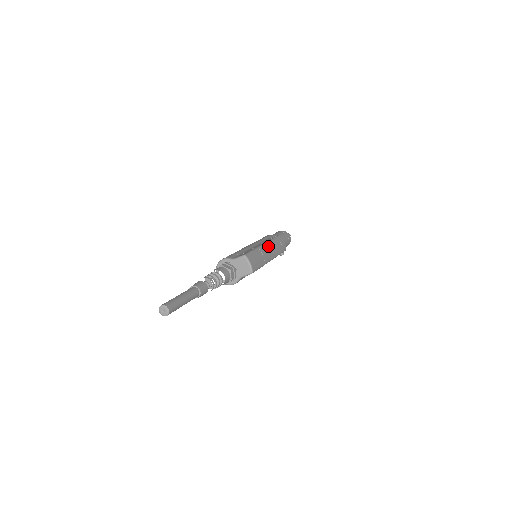
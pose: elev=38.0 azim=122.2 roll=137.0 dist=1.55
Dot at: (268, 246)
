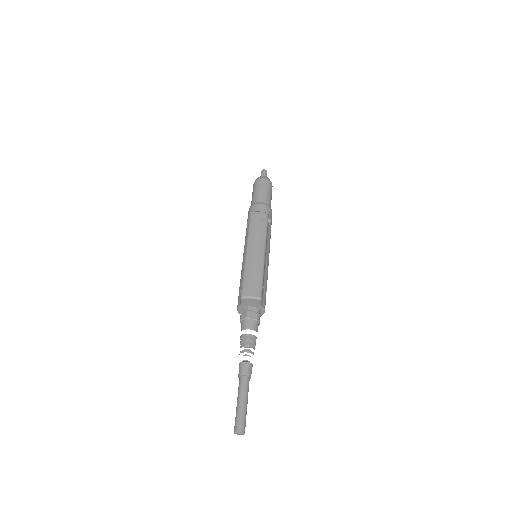
Dot at: (250, 248)
